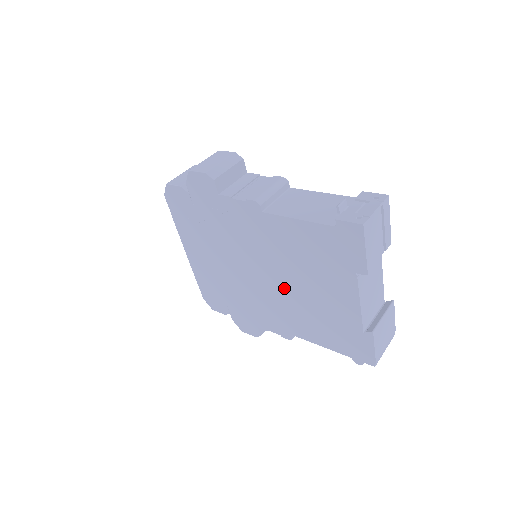
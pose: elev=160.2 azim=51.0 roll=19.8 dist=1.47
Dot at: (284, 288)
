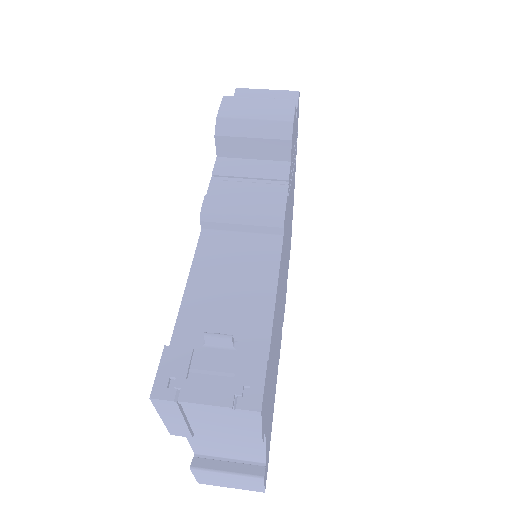
Dot at: occluded
